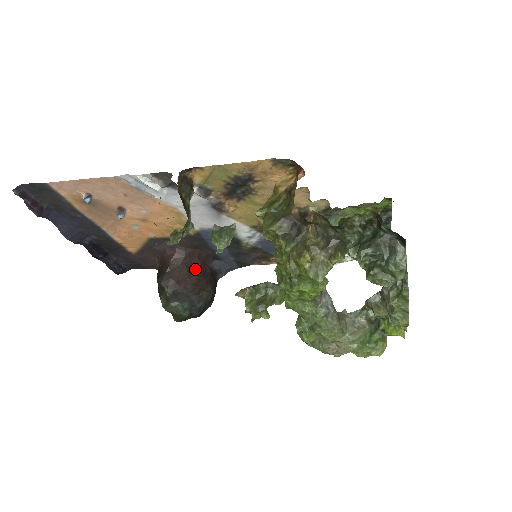
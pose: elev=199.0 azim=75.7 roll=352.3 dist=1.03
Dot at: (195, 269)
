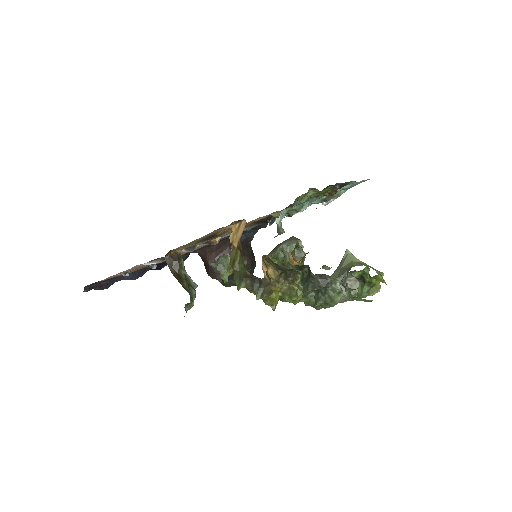
Dot at: (228, 254)
